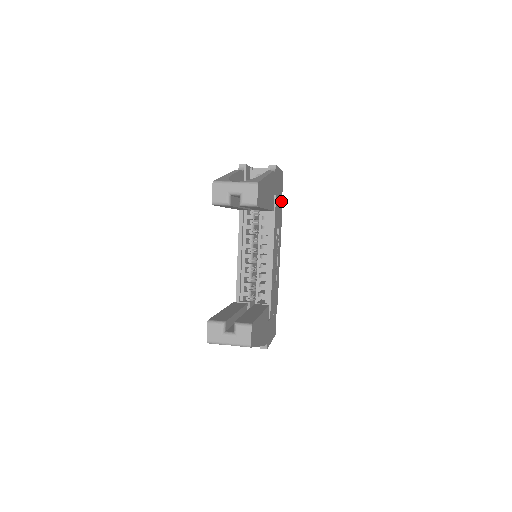
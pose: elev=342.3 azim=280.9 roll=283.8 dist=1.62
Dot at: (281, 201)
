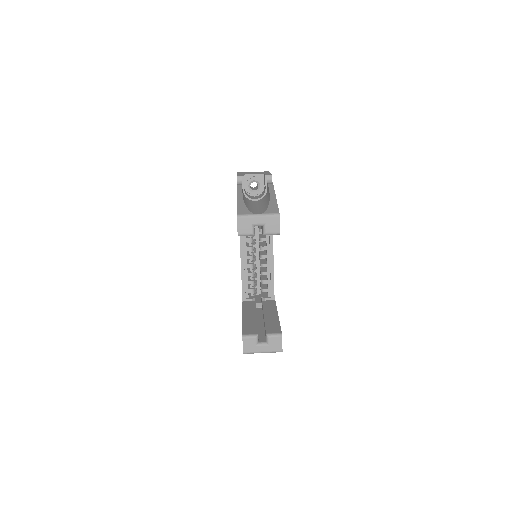
Dot at: occluded
